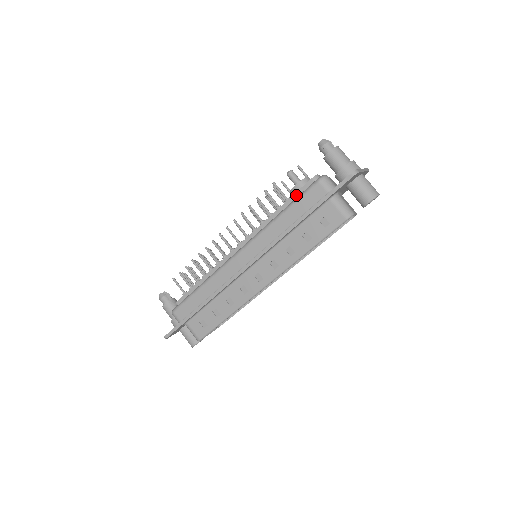
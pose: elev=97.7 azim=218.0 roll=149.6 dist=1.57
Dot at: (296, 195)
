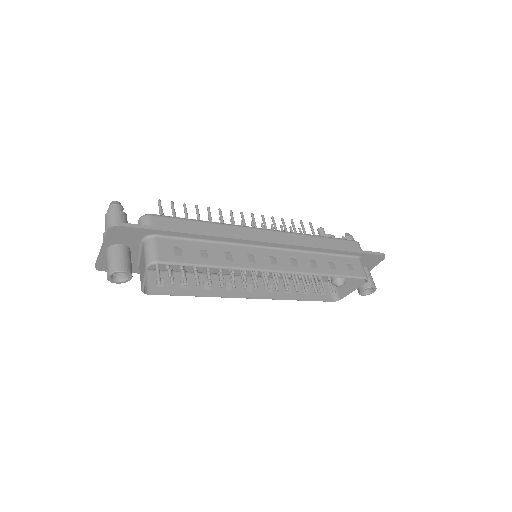
Dot at: occluded
